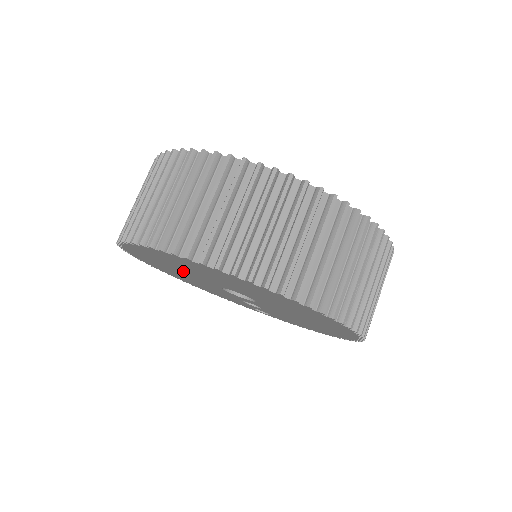
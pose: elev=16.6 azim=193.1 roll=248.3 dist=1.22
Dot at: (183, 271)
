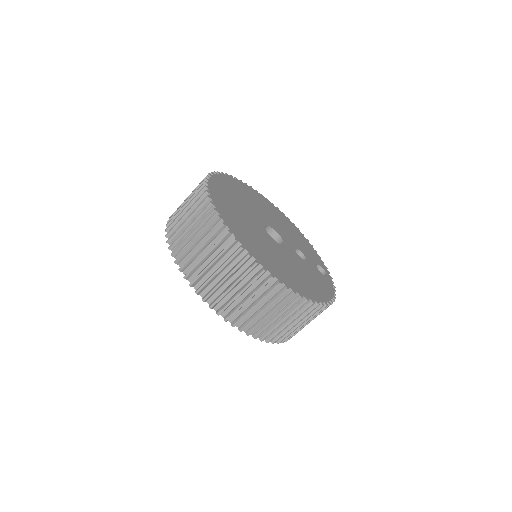
Dot at: occluded
